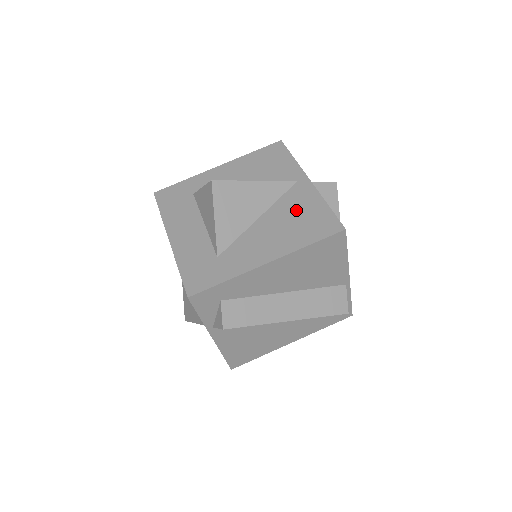
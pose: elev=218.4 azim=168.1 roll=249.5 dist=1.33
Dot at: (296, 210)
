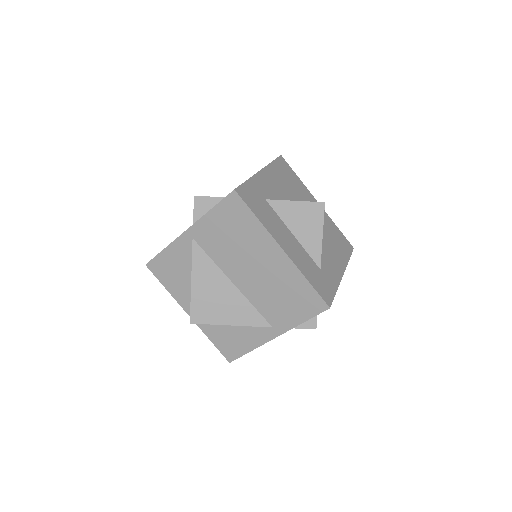
Dot at: (328, 229)
